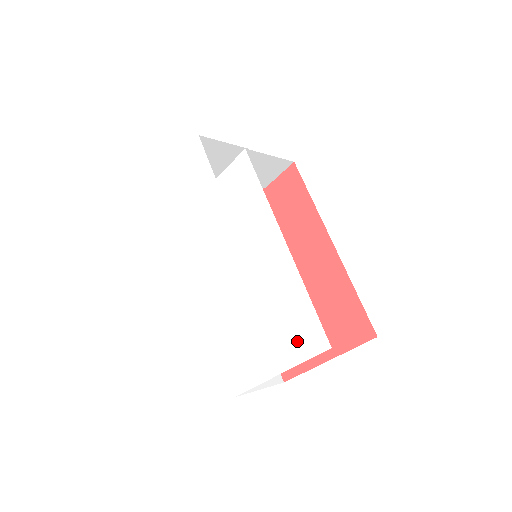
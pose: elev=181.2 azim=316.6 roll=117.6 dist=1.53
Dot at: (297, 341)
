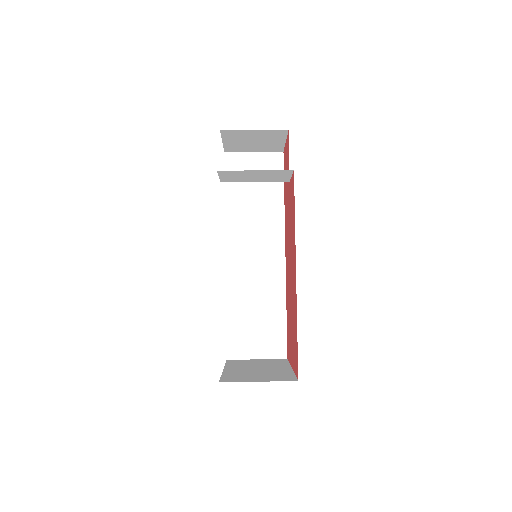
Dot at: occluded
